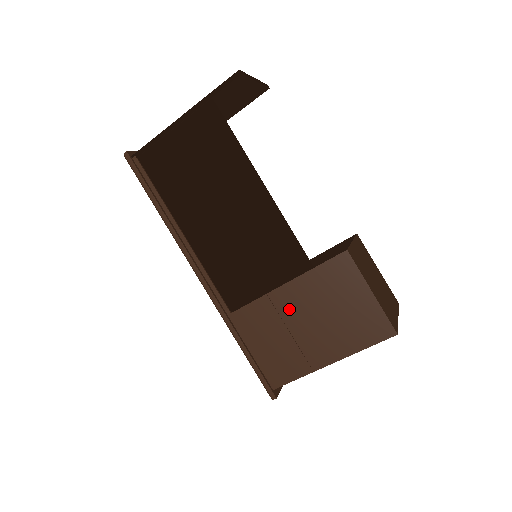
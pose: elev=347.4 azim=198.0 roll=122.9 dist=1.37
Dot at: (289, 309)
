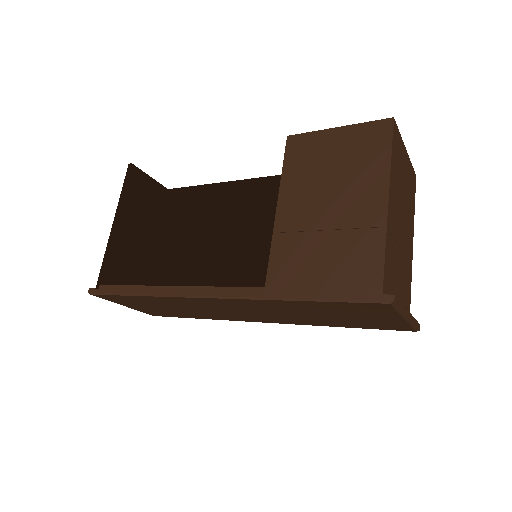
Dot at: (301, 217)
